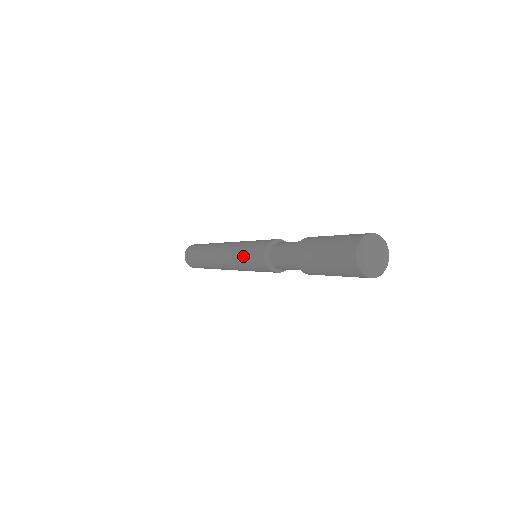
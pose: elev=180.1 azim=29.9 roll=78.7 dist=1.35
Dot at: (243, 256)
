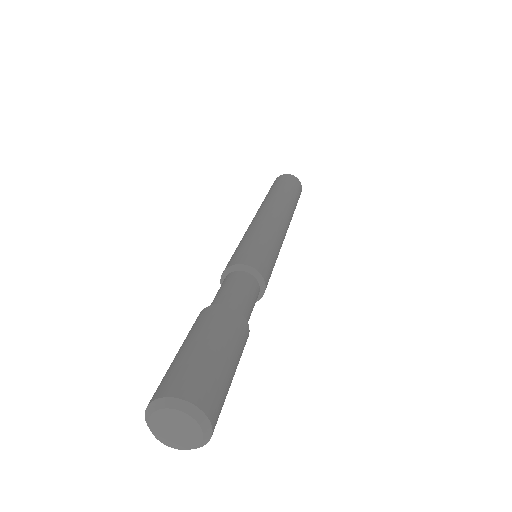
Dot at: occluded
